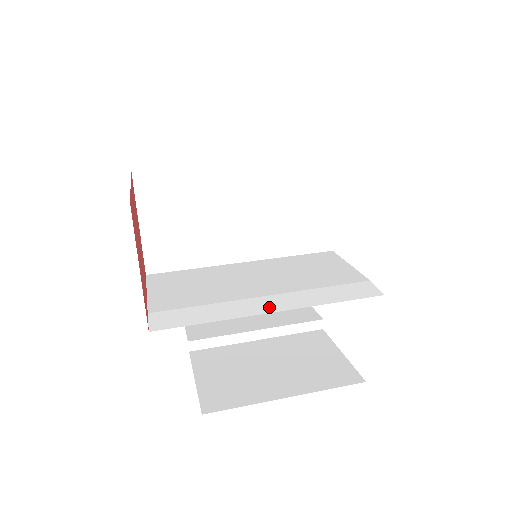
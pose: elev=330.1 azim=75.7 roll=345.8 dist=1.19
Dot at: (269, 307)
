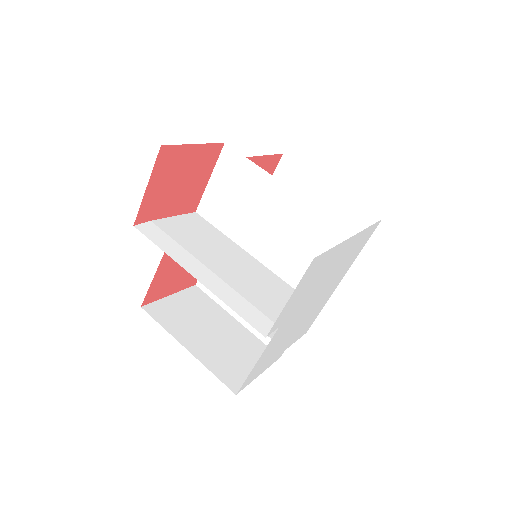
Dot at: (199, 275)
